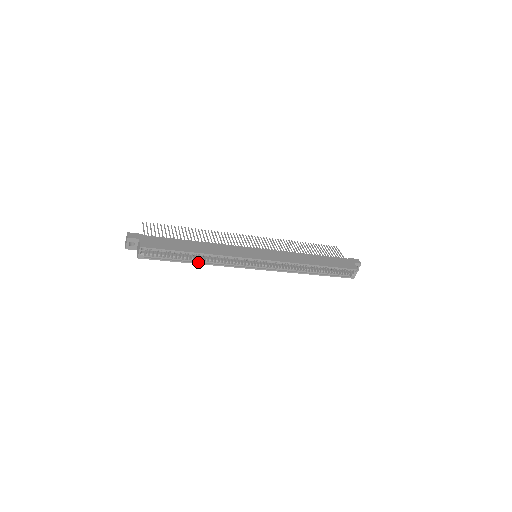
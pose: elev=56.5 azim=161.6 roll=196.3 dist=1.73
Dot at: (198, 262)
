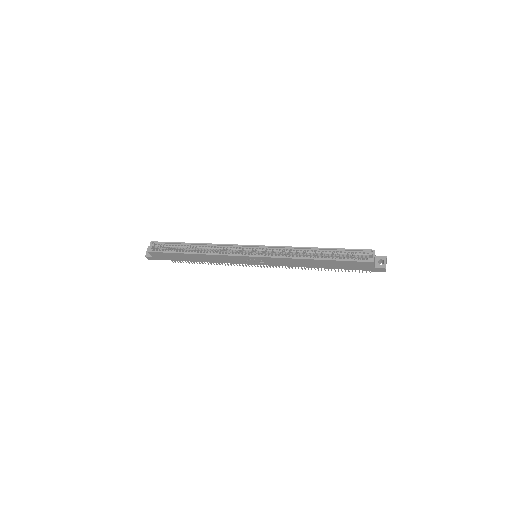
Dot at: (196, 253)
